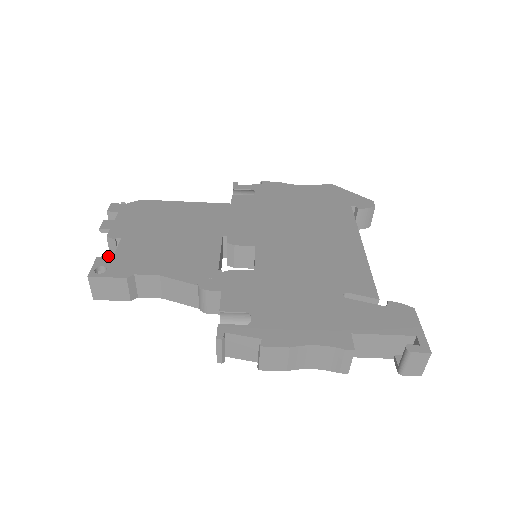
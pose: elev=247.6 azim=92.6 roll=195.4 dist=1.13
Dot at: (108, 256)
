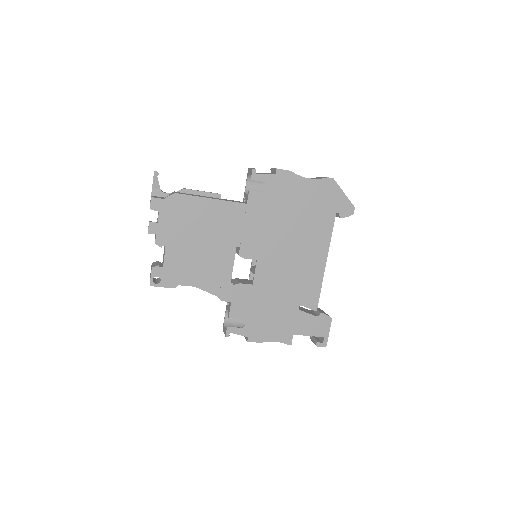
Dot at: (159, 265)
